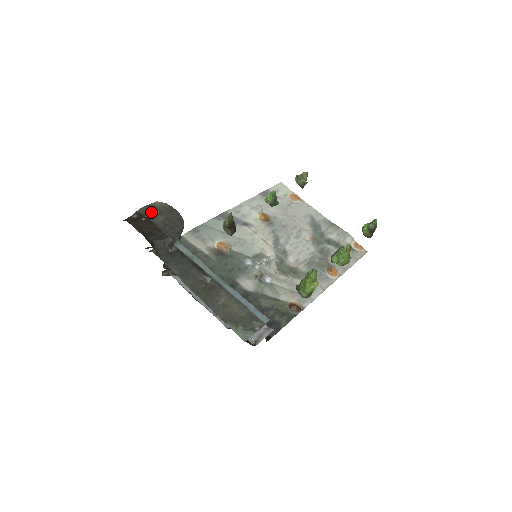
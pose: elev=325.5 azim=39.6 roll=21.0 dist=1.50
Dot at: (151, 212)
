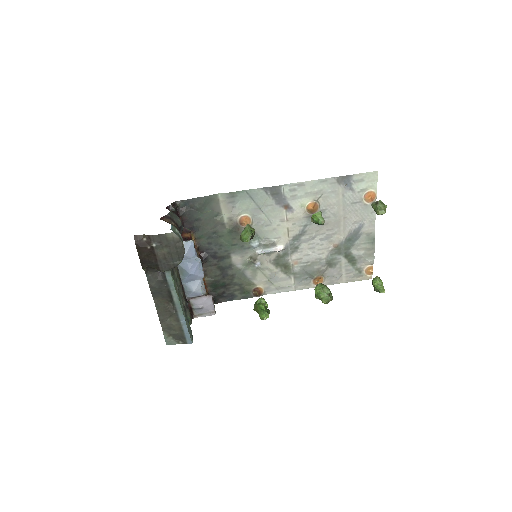
Dot at: (160, 242)
